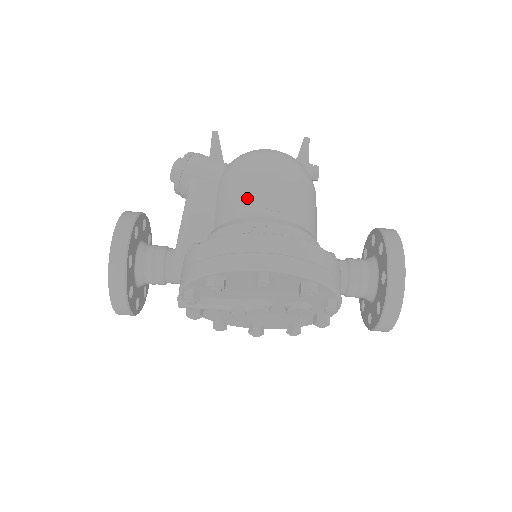
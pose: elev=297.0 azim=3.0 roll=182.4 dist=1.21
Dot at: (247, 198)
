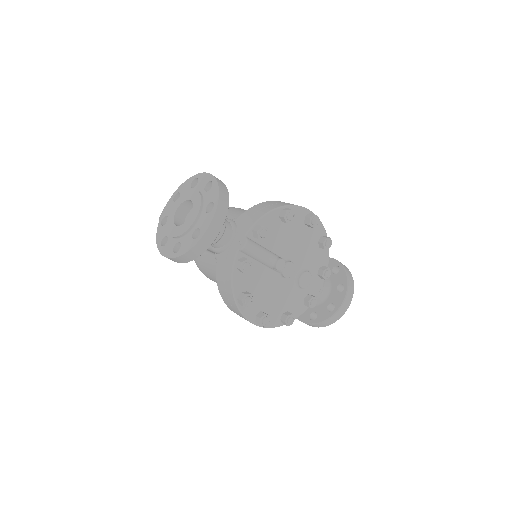
Dot at: occluded
